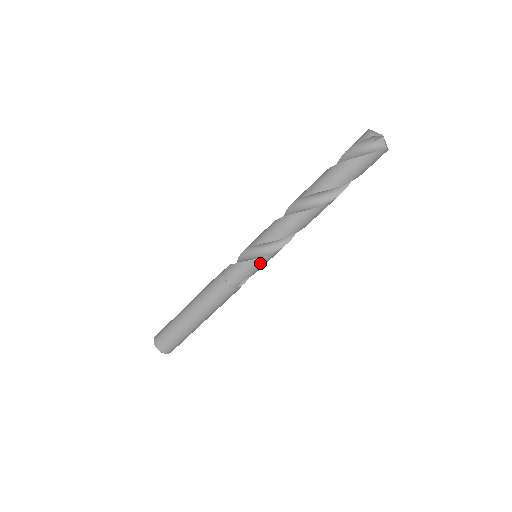
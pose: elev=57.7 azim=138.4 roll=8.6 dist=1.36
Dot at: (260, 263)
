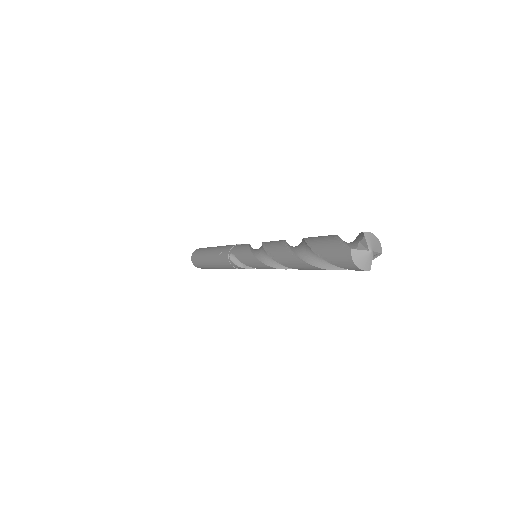
Dot at: occluded
